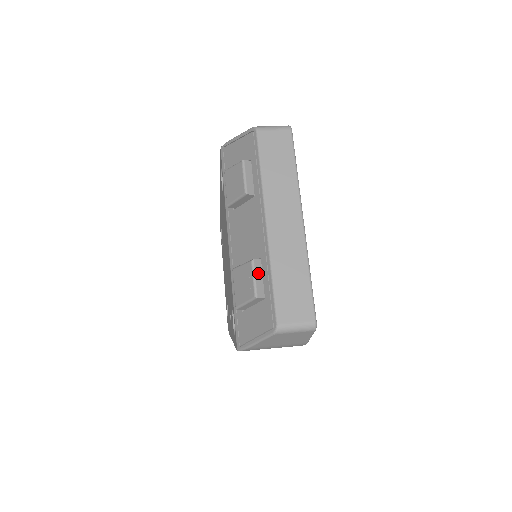
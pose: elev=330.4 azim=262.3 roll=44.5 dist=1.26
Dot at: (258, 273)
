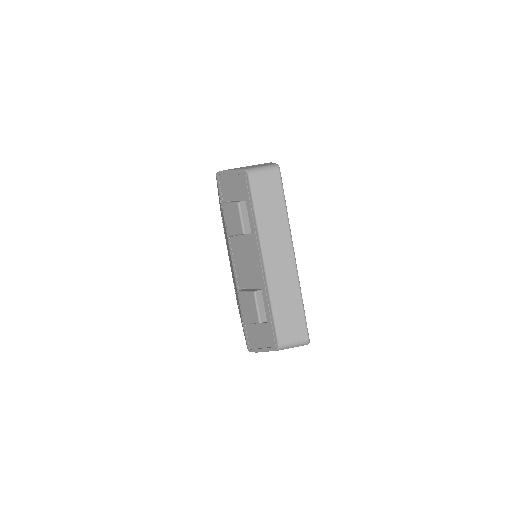
Dot at: (260, 302)
